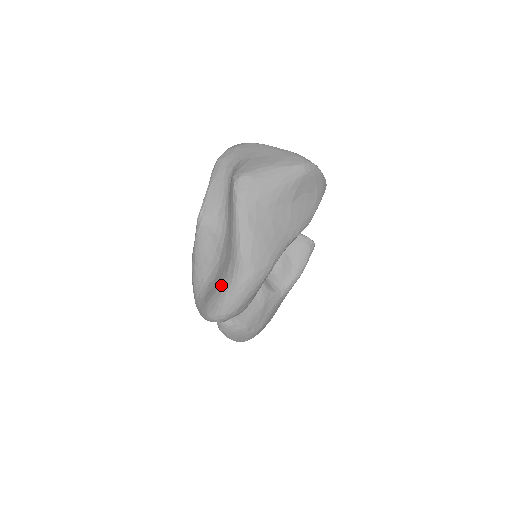
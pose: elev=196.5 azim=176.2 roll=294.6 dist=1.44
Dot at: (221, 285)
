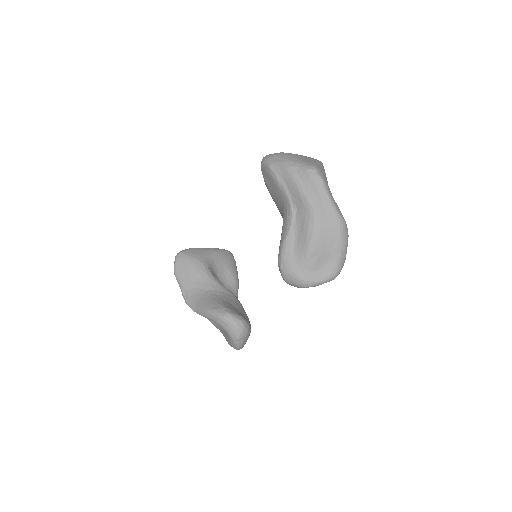
Dot at: (333, 247)
